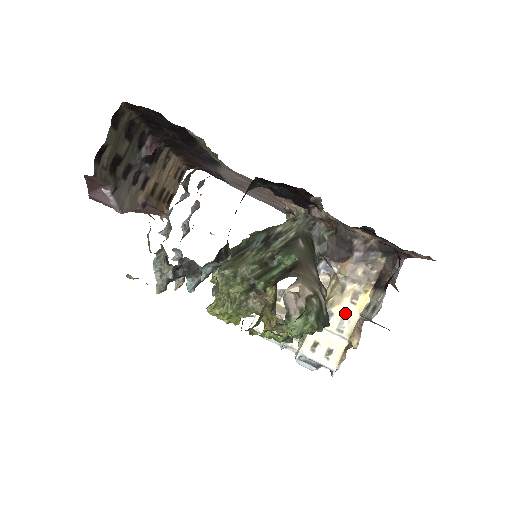
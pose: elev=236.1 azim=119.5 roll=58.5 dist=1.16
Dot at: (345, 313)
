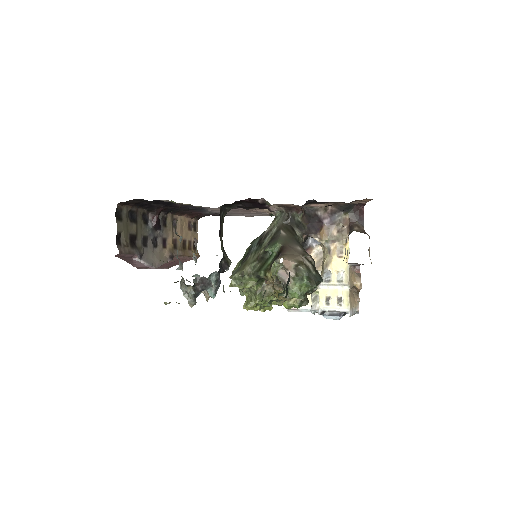
Dot at: (338, 267)
